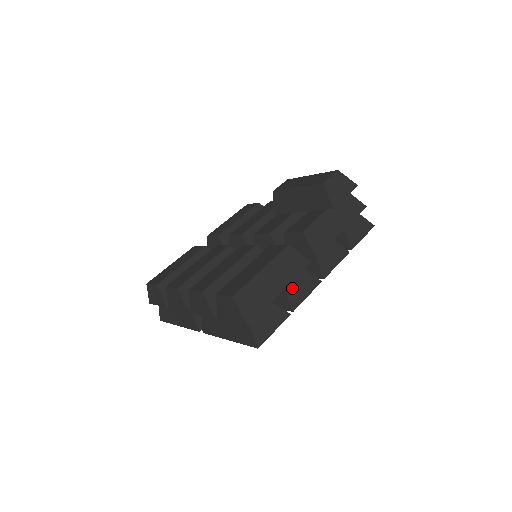
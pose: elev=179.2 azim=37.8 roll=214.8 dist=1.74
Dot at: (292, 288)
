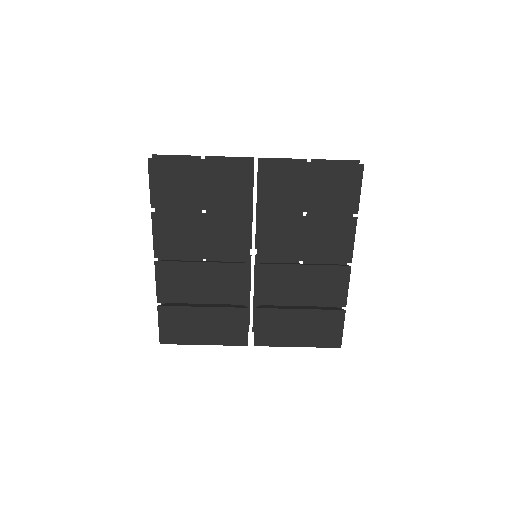
Dot at: occluded
